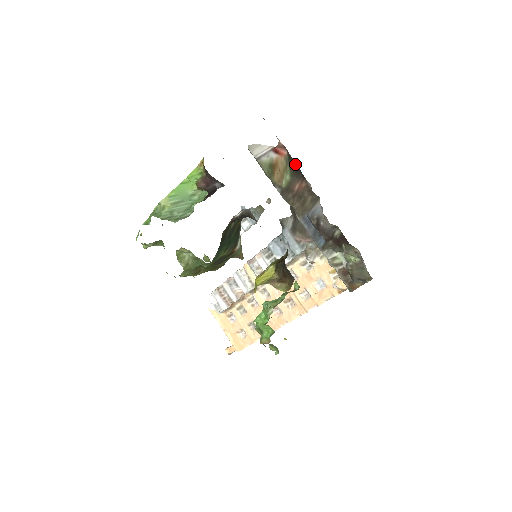
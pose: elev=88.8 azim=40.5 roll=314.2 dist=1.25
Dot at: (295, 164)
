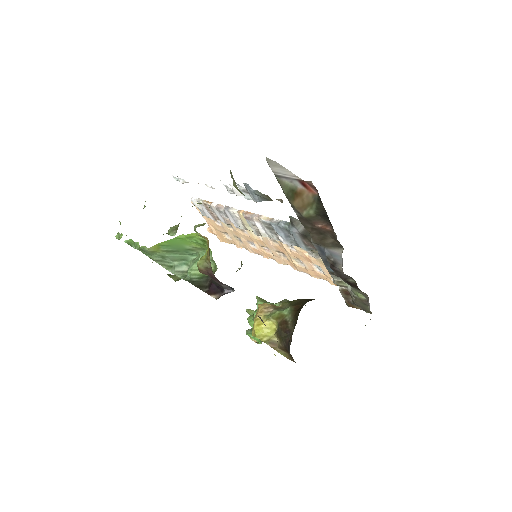
Dot at: (324, 210)
